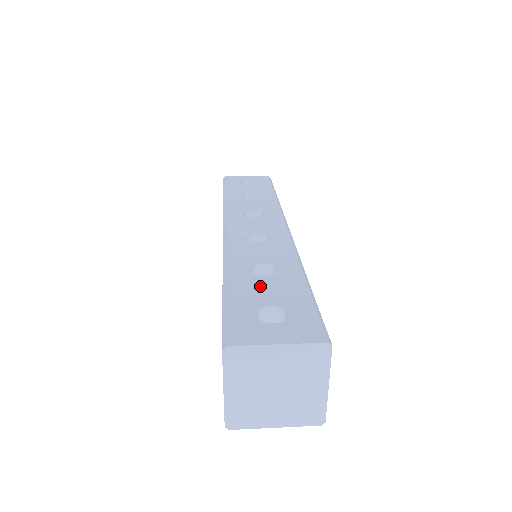
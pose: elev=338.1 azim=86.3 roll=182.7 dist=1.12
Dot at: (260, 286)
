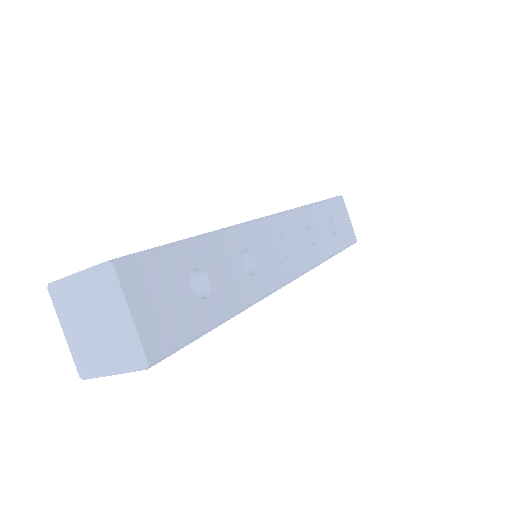
Dot at: occluded
